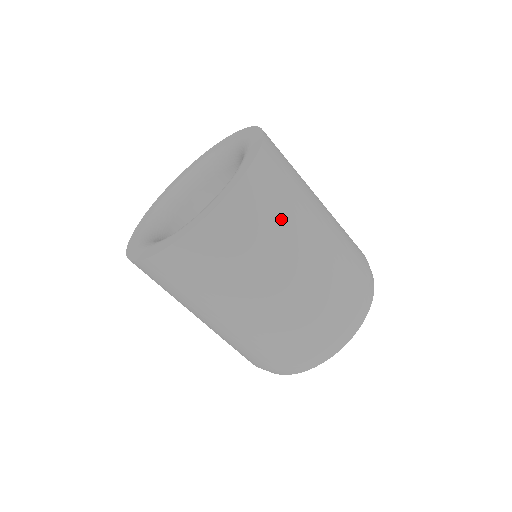
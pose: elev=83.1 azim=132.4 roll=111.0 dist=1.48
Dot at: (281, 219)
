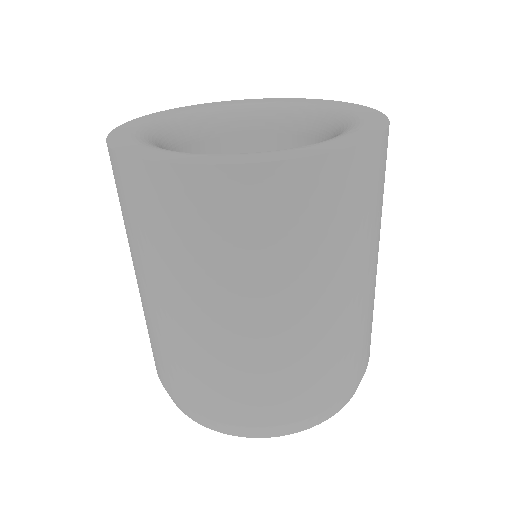
Dot at: (368, 225)
